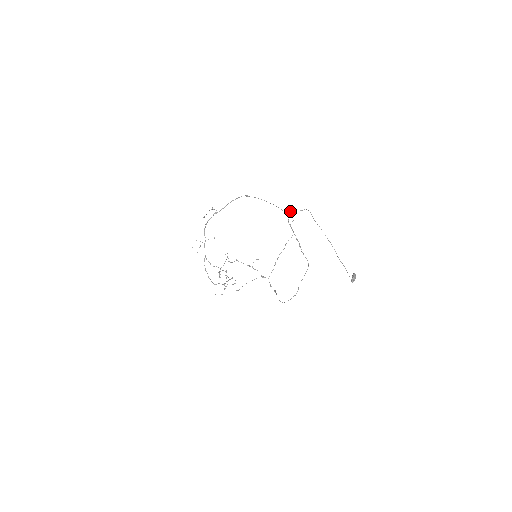
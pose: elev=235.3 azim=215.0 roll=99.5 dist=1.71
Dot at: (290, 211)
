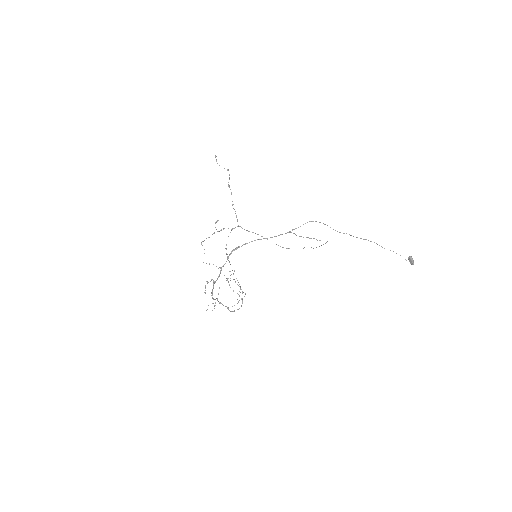
Dot at: (294, 229)
